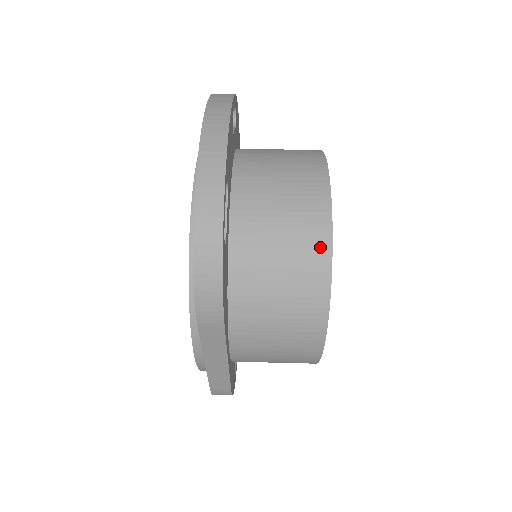
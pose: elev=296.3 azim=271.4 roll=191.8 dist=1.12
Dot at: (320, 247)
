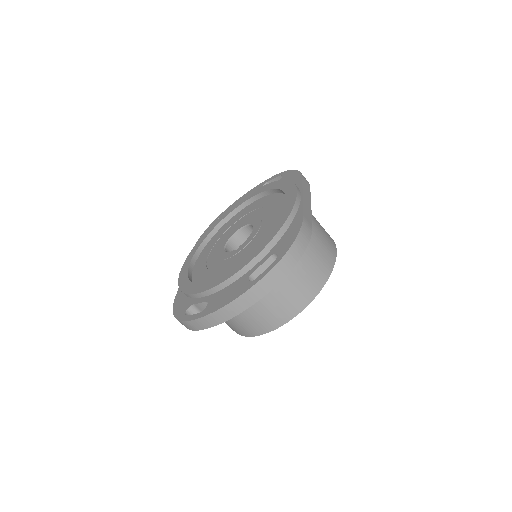
Dot at: (242, 333)
